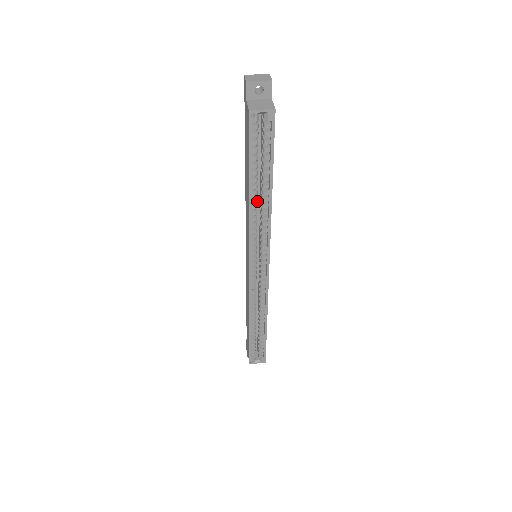
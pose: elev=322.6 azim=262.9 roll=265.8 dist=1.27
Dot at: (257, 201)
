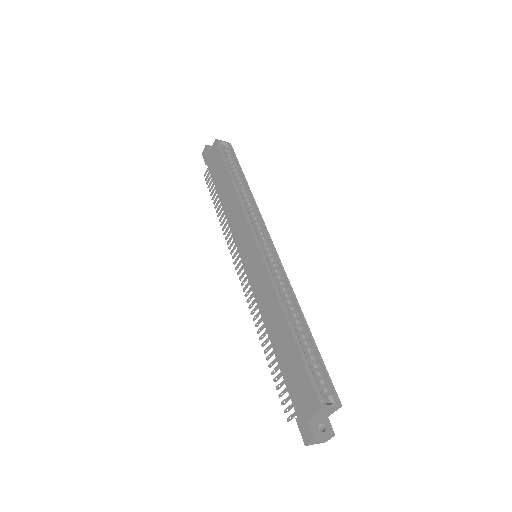
Dot at: occluded
